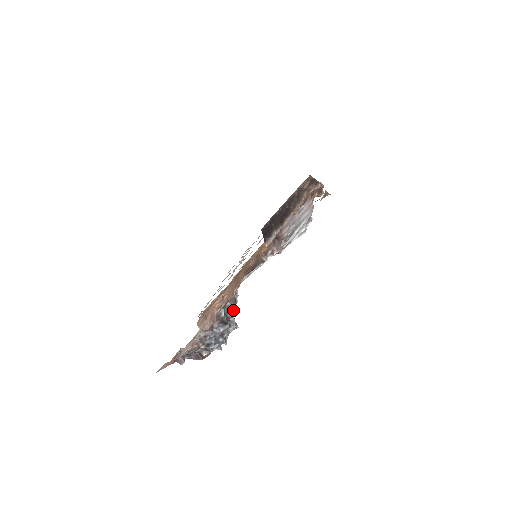
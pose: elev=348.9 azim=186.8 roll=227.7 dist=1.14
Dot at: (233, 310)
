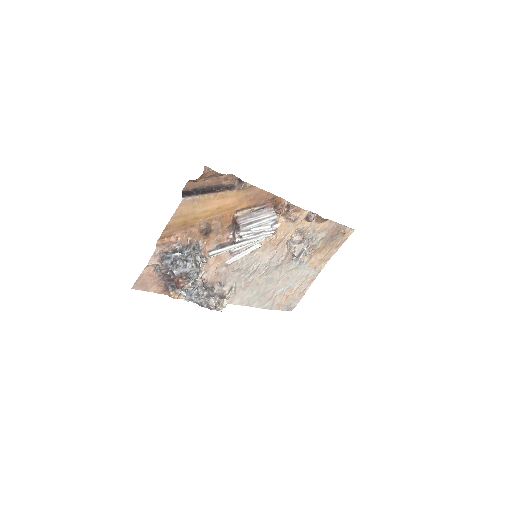
Dot at: (187, 250)
